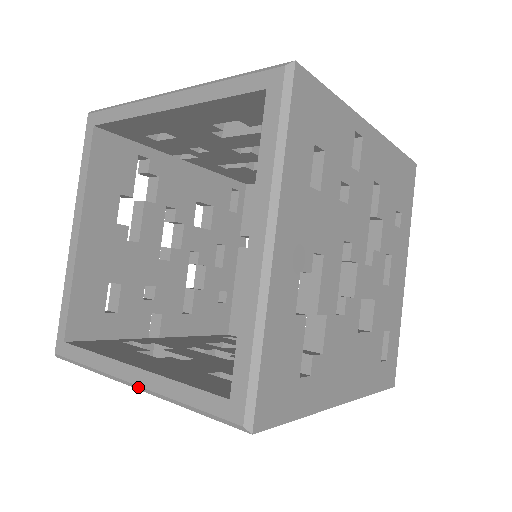
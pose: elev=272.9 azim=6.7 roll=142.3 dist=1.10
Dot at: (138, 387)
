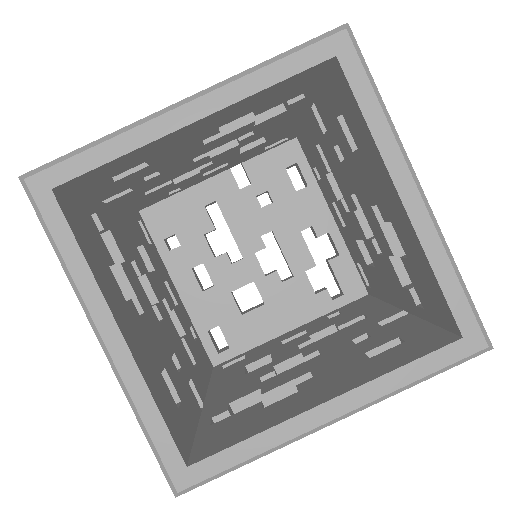
Dot at: (107, 351)
